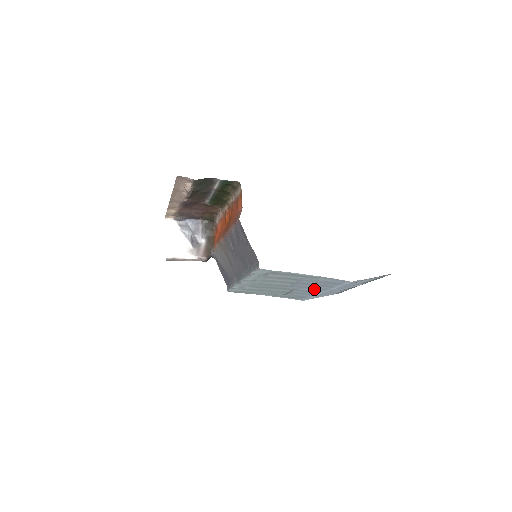
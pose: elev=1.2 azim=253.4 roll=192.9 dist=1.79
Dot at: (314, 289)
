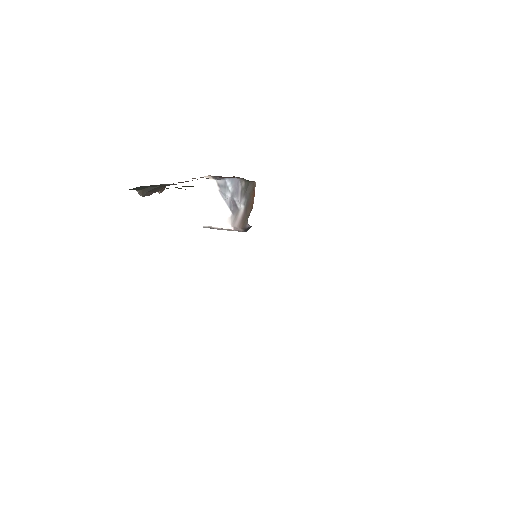
Dot at: occluded
